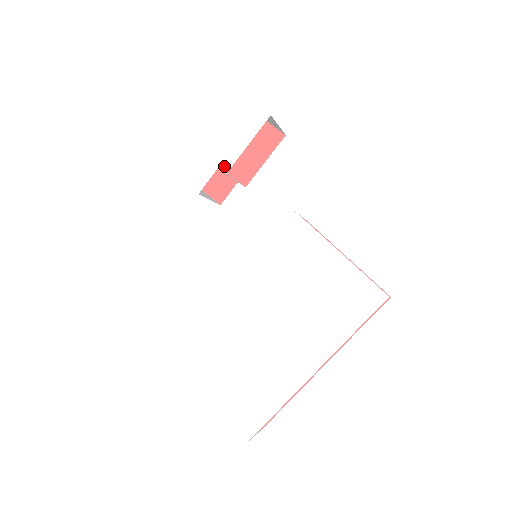
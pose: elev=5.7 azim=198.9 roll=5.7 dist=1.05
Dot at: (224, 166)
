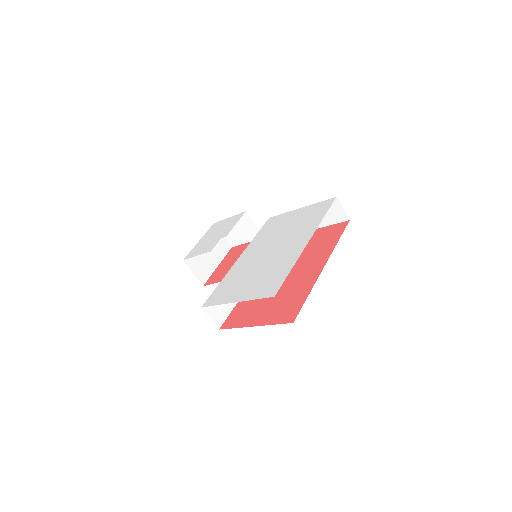
Dot at: (224, 236)
